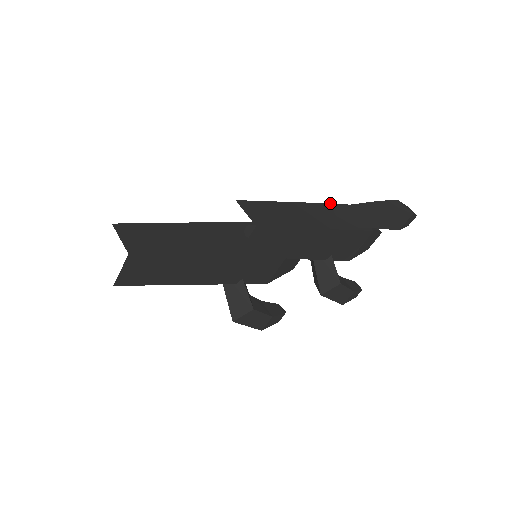
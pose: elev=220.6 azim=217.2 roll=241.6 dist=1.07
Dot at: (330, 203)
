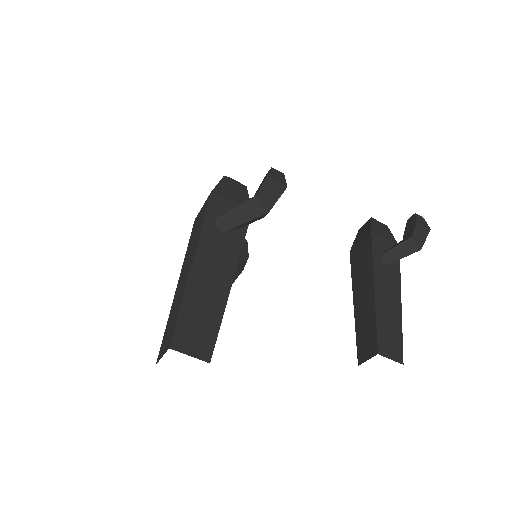
Dot at: (372, 252)
